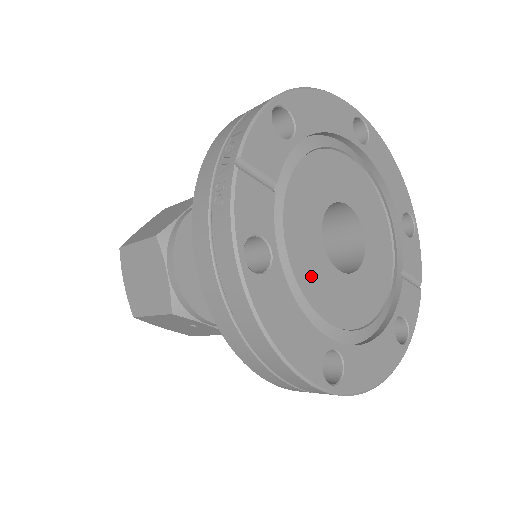
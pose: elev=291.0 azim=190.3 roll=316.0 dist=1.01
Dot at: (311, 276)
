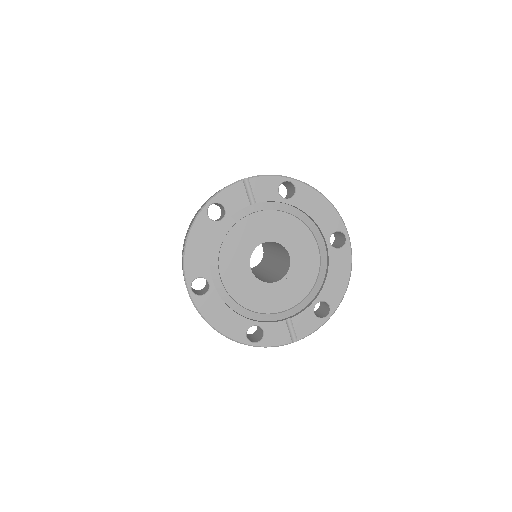
Dot at: (233, 250)
